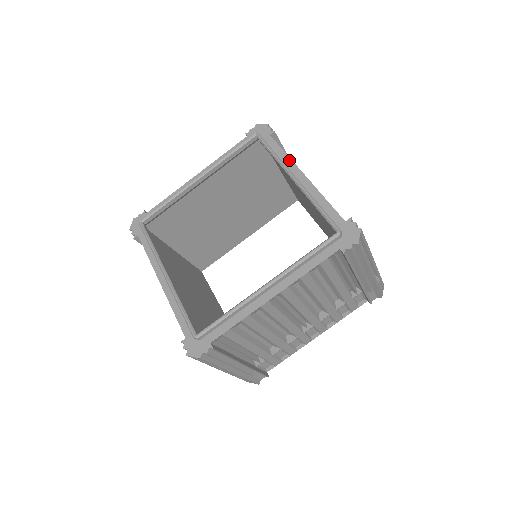
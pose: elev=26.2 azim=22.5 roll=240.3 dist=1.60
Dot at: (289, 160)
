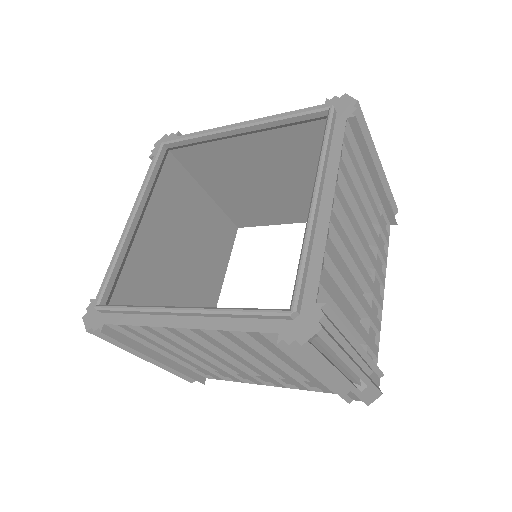
Dot at: occluded
